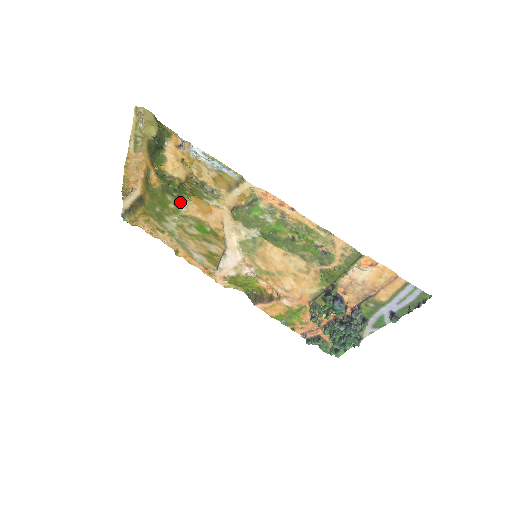
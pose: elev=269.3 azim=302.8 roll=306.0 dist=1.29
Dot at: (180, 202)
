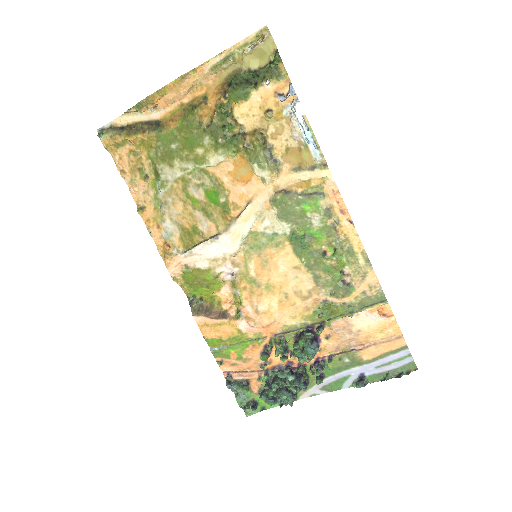
Dot at: (217, 152)
